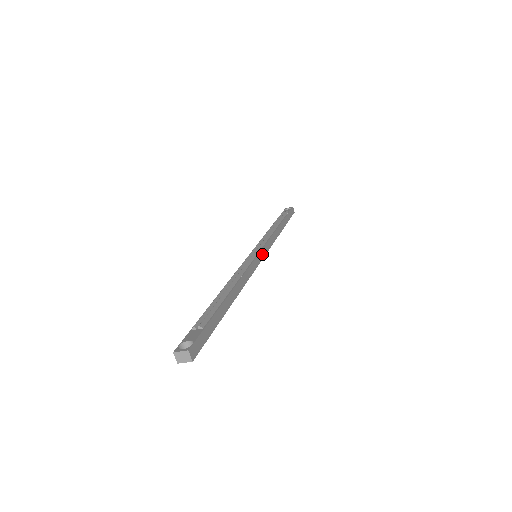
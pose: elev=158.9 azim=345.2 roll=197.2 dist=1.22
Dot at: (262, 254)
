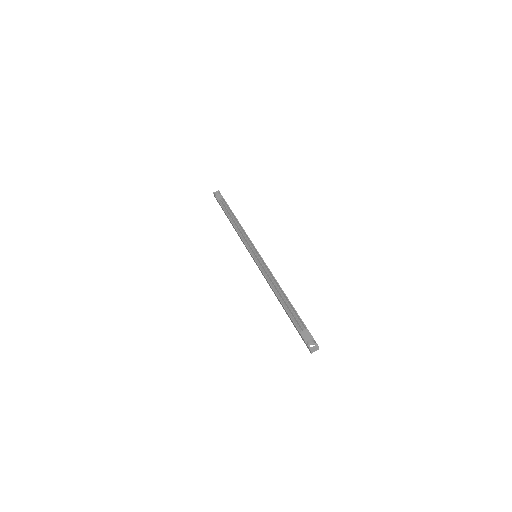
Dot at: (258, 253)
